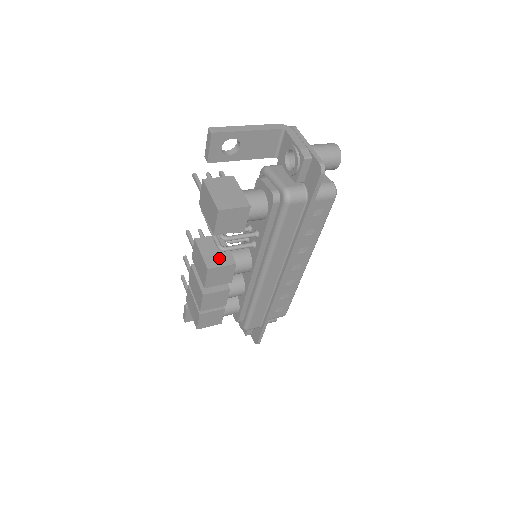
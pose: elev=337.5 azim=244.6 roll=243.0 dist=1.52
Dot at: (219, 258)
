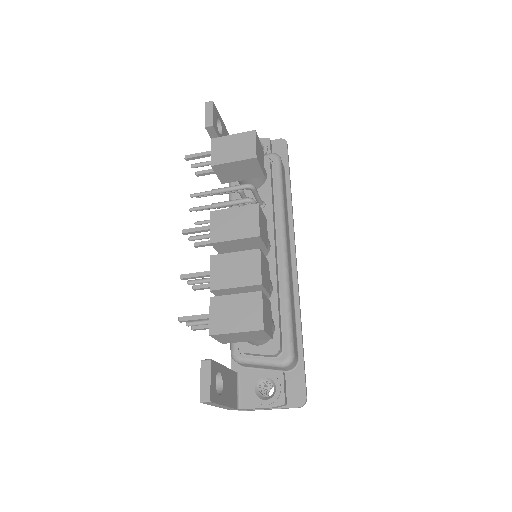
Dot at: occluded
